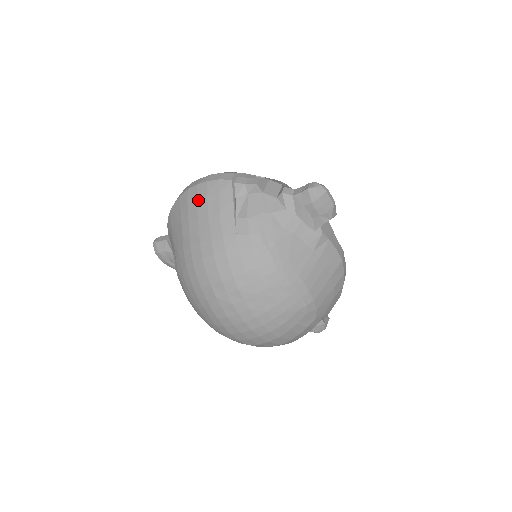
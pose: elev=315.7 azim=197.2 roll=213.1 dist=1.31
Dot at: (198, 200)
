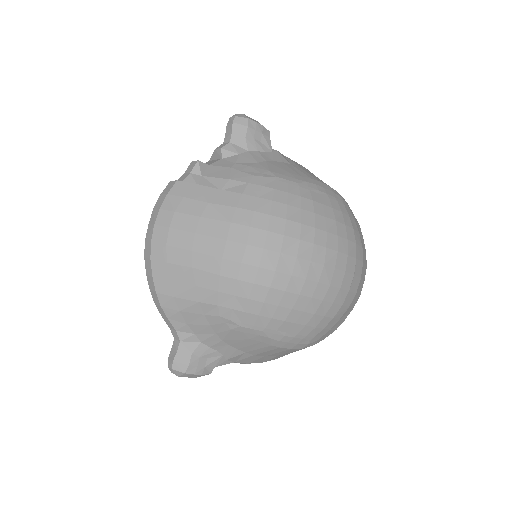
Dot at: (174, 226)
